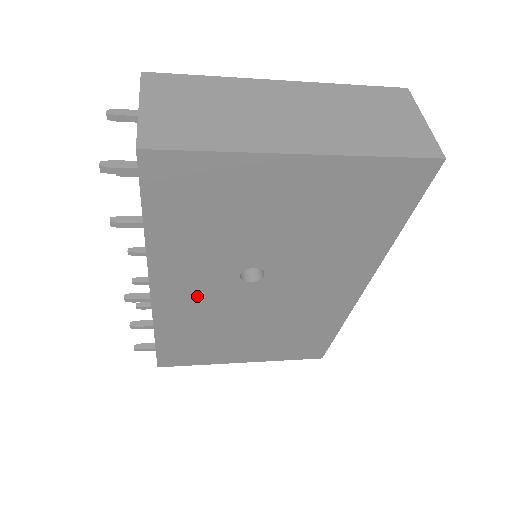
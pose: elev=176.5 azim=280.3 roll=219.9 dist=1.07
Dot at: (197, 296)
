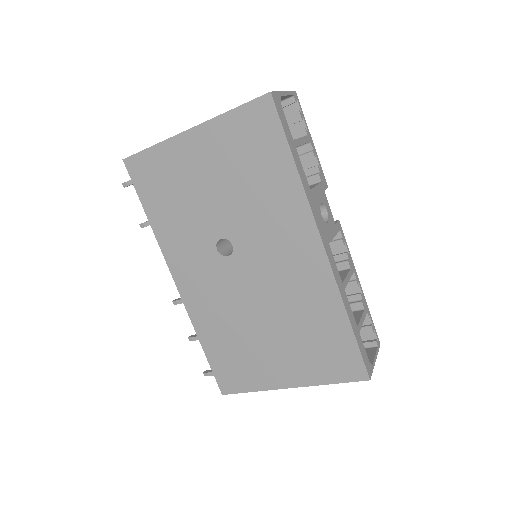
Dot at: (203, 281)
